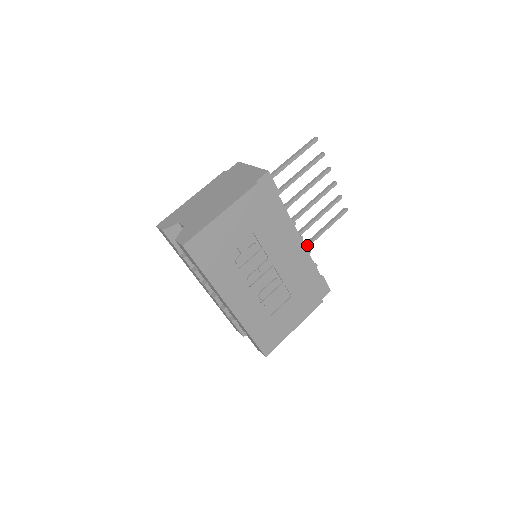
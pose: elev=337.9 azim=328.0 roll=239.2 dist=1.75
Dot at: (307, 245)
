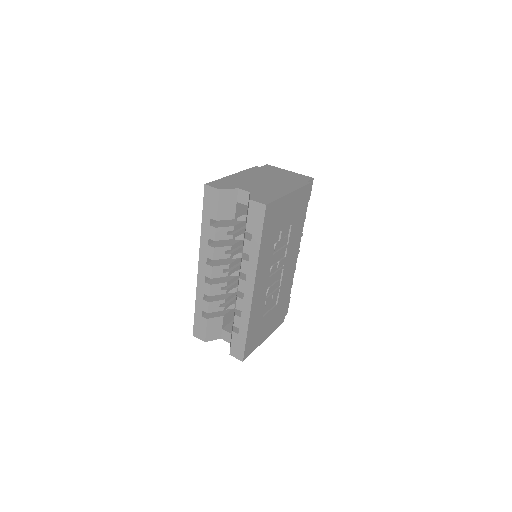
Dot at: occluded
